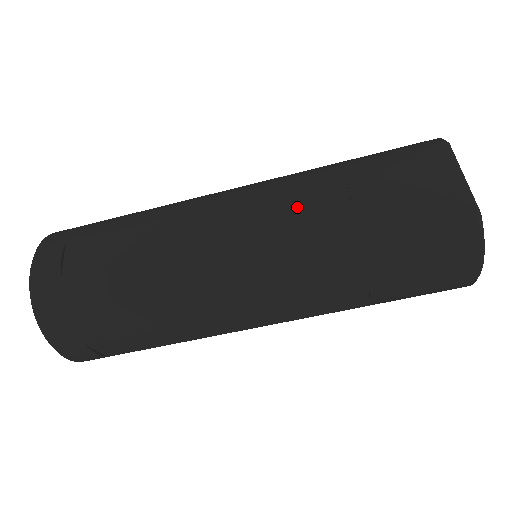
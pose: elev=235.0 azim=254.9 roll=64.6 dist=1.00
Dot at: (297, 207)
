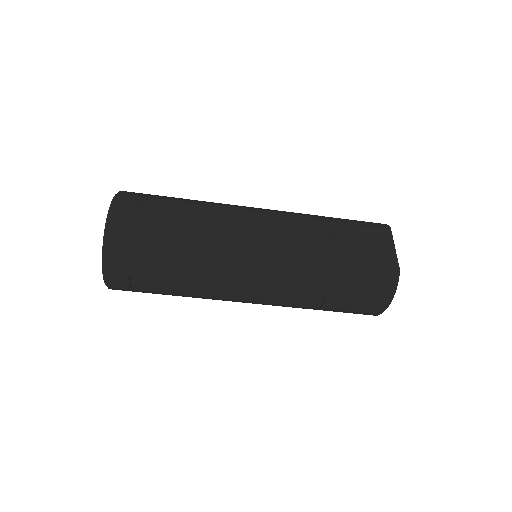
Dot at: (302, 232)
